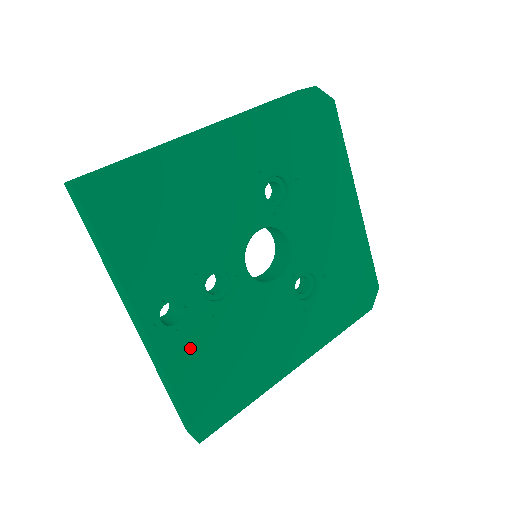
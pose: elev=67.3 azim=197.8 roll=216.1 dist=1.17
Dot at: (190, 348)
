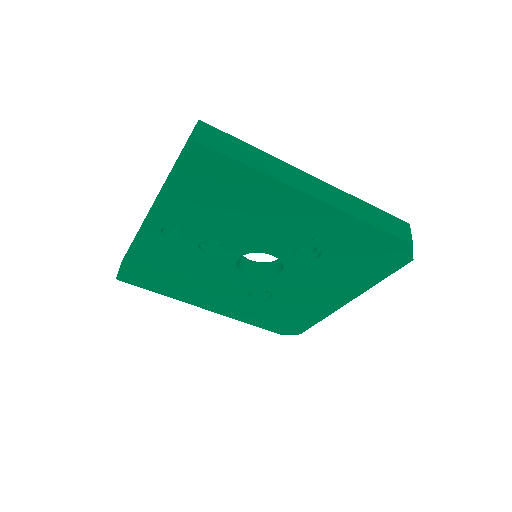
Dot at: (161, 251)
